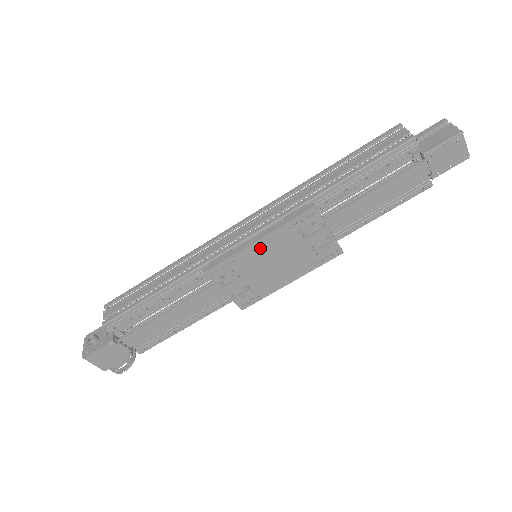
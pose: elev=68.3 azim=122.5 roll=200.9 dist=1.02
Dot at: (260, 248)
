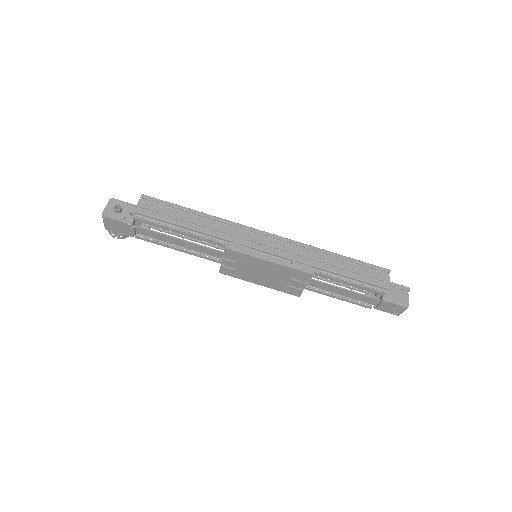
Dot at: (266, 264)
